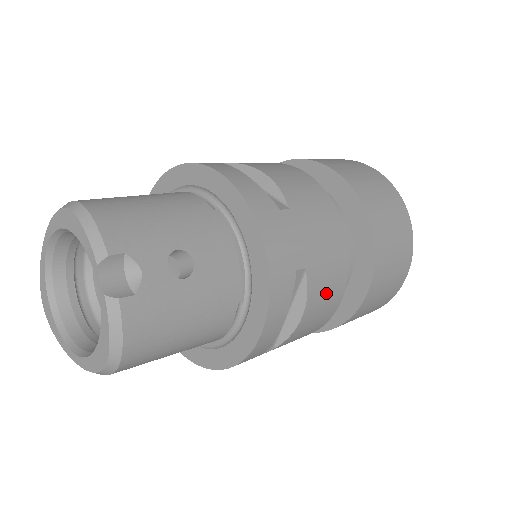
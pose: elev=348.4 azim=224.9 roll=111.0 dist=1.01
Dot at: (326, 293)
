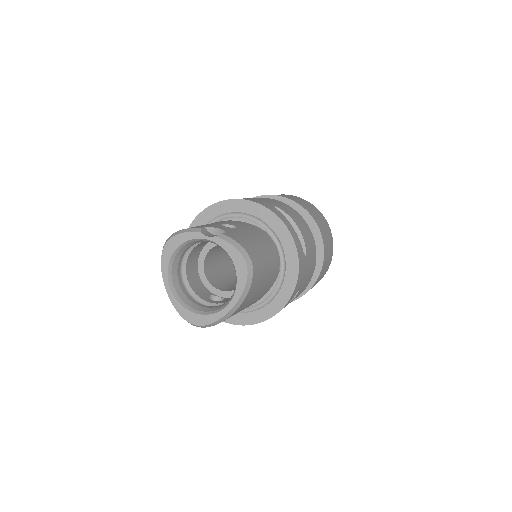
Dot at: (295, 216)
